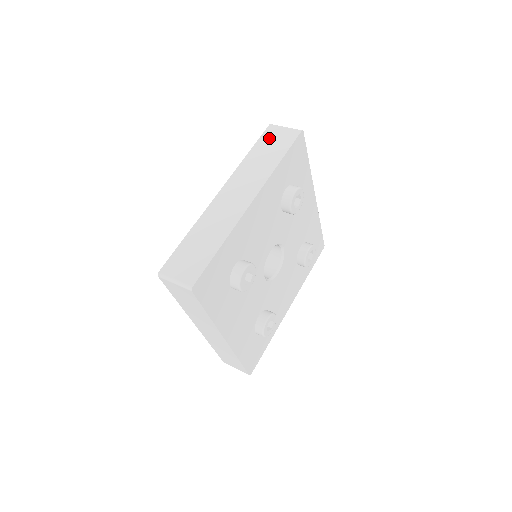
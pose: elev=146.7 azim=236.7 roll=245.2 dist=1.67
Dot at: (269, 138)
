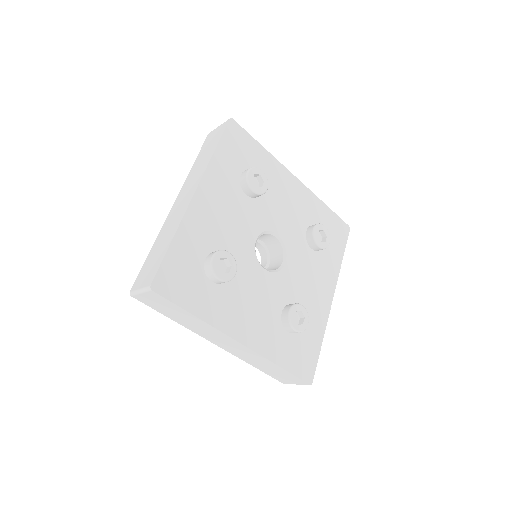
Dot at: occluded
